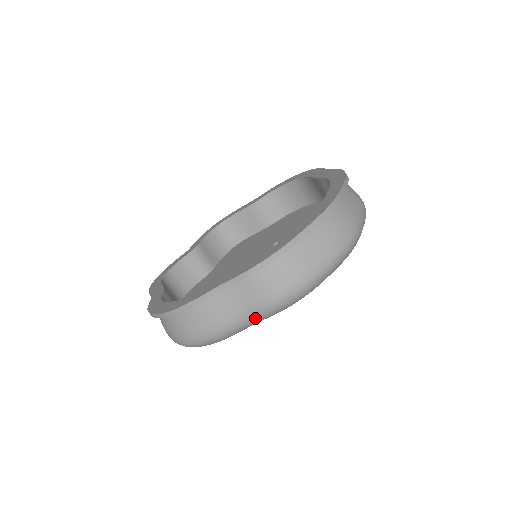
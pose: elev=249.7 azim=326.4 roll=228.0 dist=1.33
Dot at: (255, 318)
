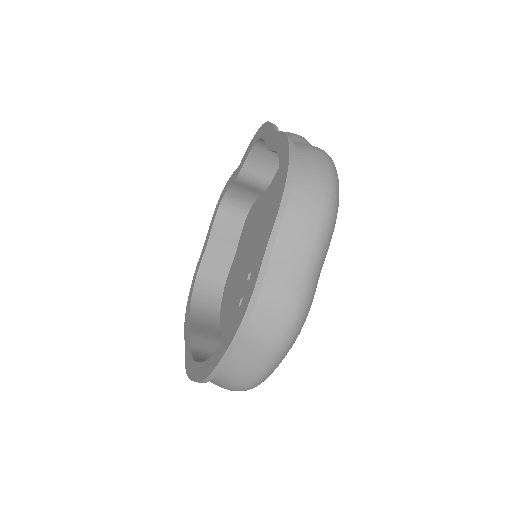
Dot at: occluded
